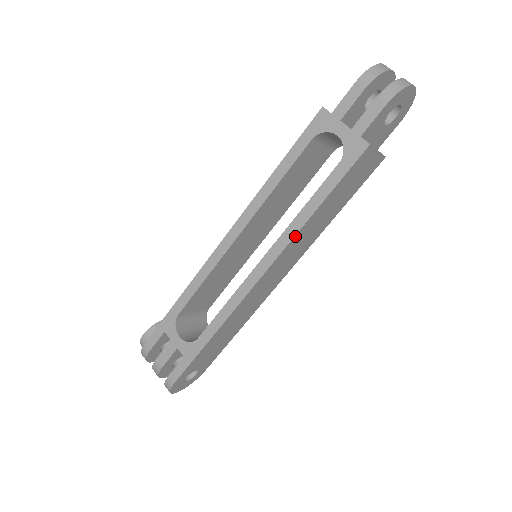
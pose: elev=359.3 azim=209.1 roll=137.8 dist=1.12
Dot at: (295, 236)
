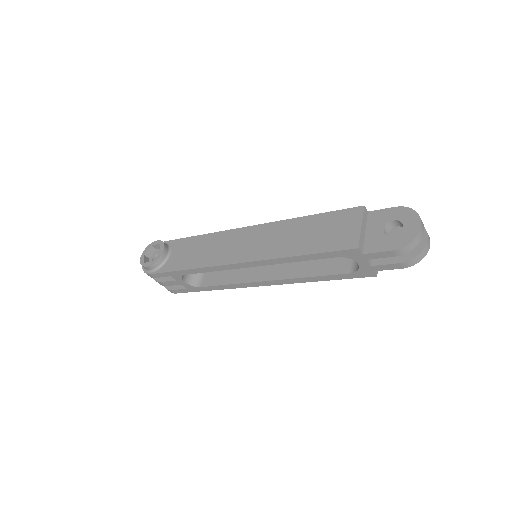
Dot at: (297, 282)
